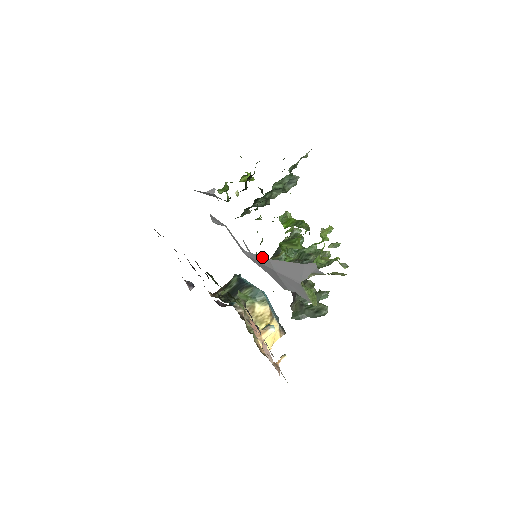
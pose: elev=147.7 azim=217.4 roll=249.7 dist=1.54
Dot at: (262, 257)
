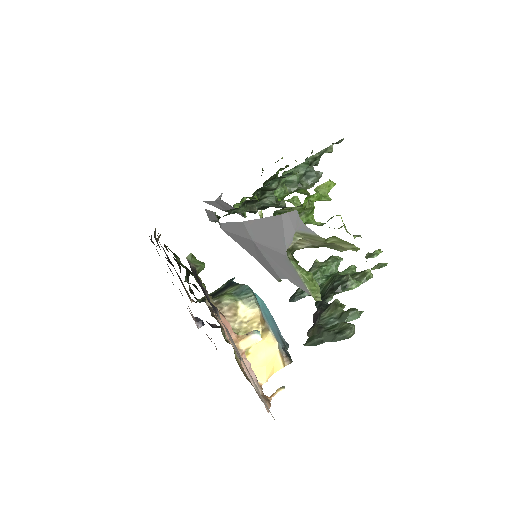
Dot at: (236, 223)
